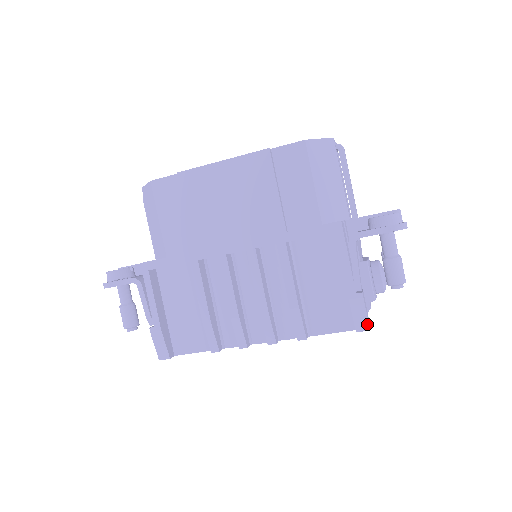
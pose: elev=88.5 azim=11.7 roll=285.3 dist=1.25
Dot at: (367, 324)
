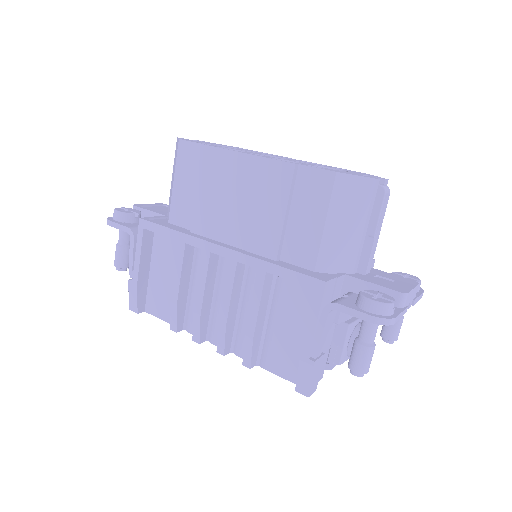
Dot at: (308, 390)
